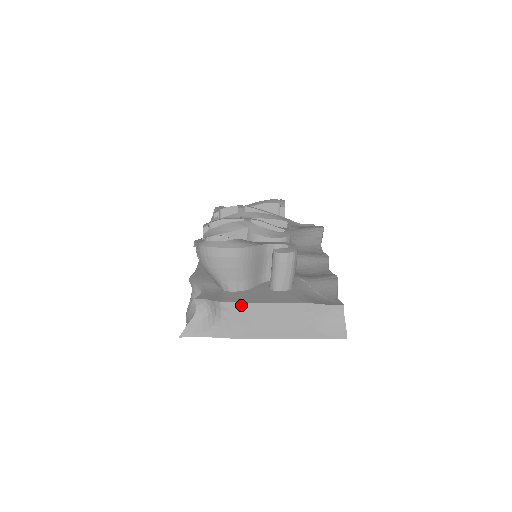
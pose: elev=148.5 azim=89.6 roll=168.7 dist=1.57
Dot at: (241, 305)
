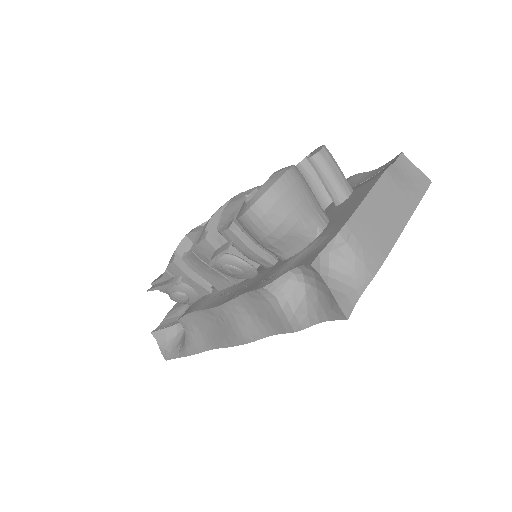
Dot at: (355, 217)
